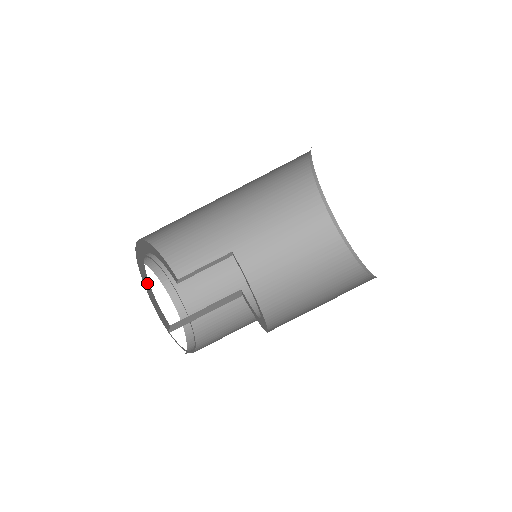
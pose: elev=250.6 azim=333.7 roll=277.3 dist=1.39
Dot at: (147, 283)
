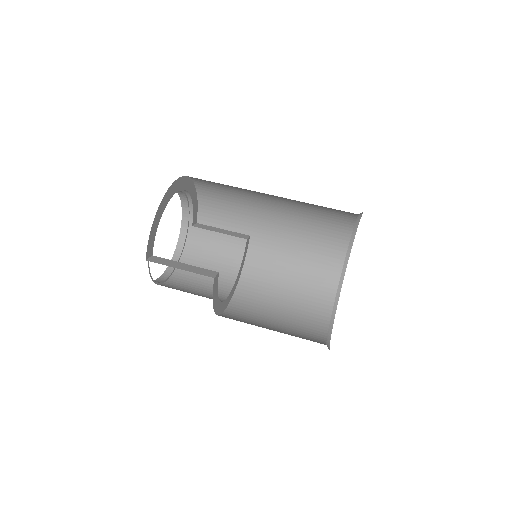
Dot at: (160, 213)
